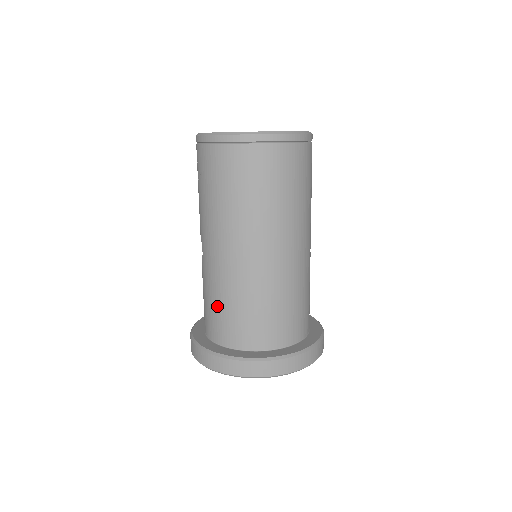
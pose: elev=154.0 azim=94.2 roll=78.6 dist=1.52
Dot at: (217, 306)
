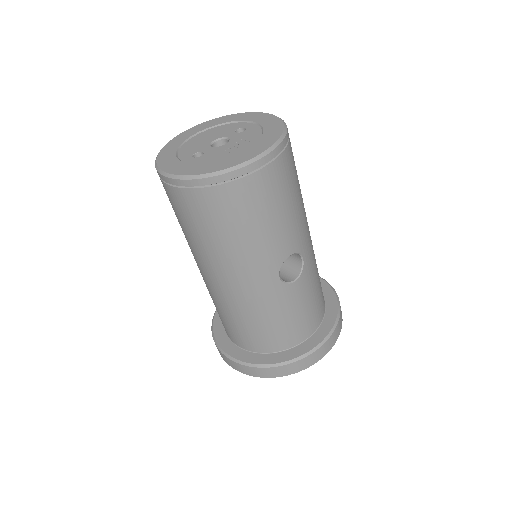
Dot at: occluded
